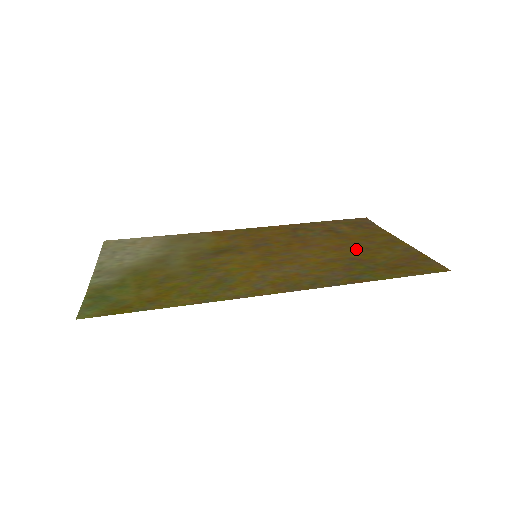
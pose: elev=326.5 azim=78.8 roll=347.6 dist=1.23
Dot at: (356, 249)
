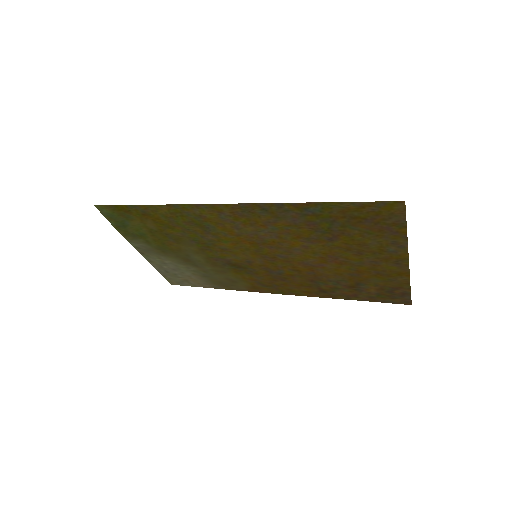
Dot at: (348, 253)
